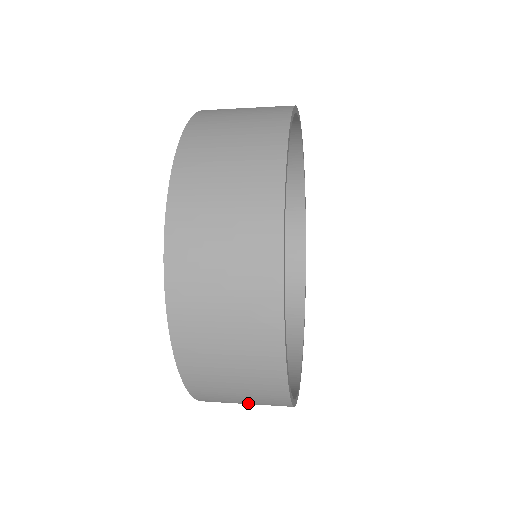
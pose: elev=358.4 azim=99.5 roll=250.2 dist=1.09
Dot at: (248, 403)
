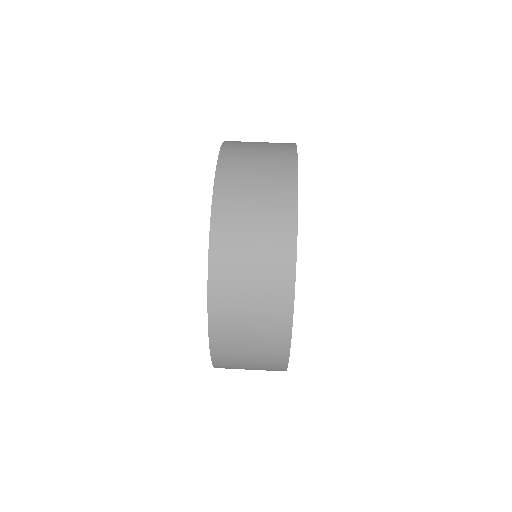
Dot at: occluded
